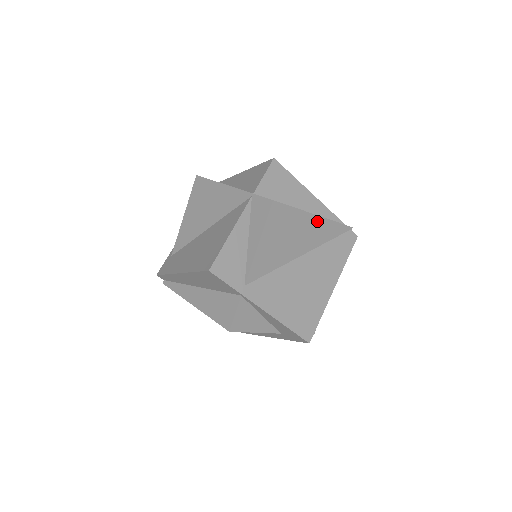
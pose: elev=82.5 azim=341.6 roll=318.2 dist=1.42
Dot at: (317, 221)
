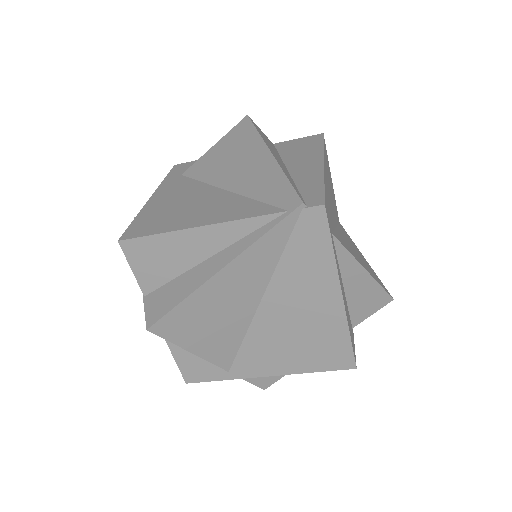
Dot at: (230, 270)
